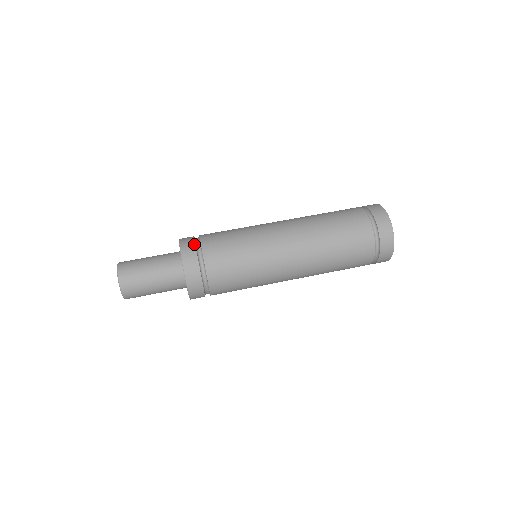
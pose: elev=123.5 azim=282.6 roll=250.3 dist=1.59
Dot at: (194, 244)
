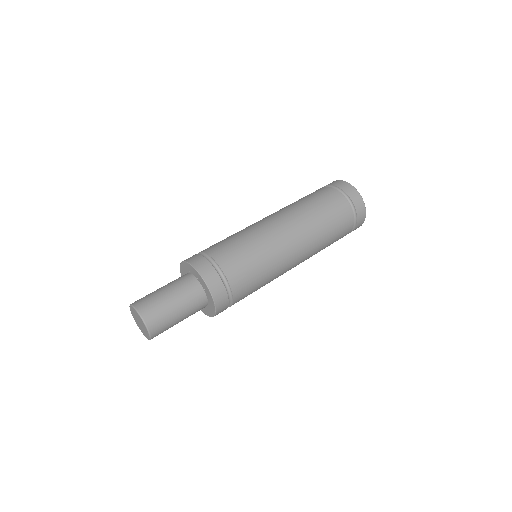
Dot at: (215, 272)
